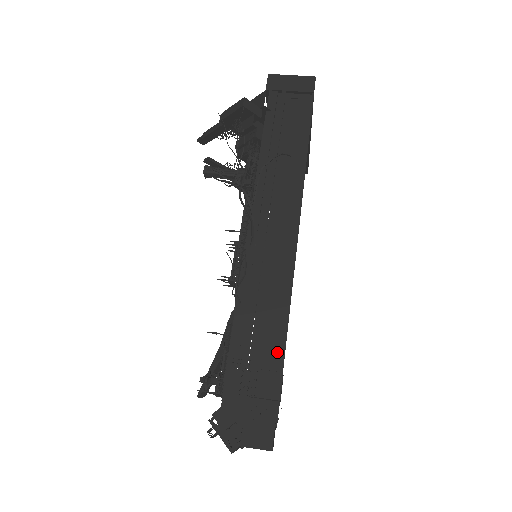
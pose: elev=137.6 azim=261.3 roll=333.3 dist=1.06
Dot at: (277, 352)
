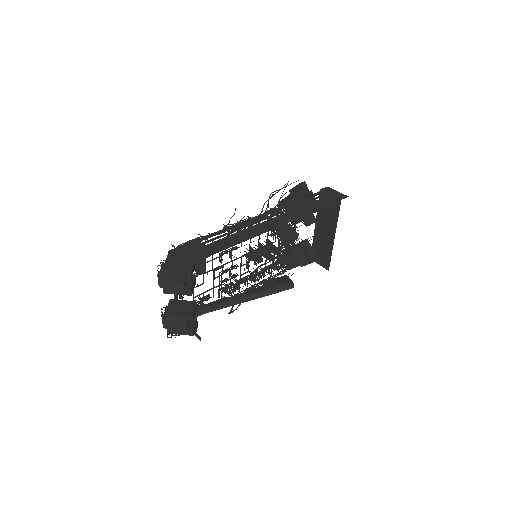
Dot at: (217, 251)
